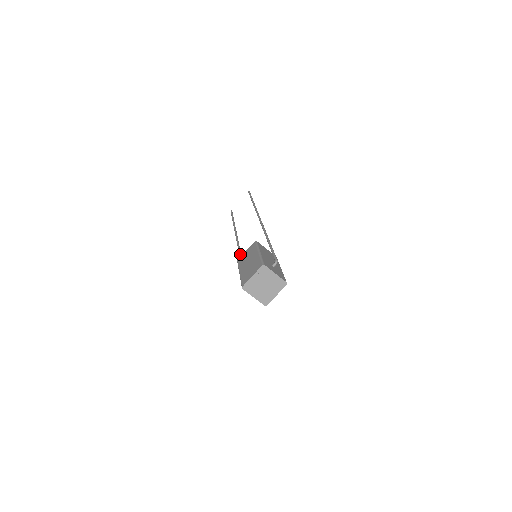
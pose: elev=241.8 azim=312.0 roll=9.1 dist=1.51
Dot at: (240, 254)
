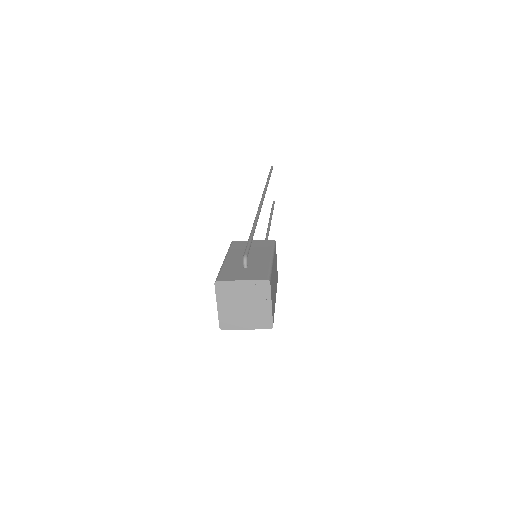
Dot at: occluded
